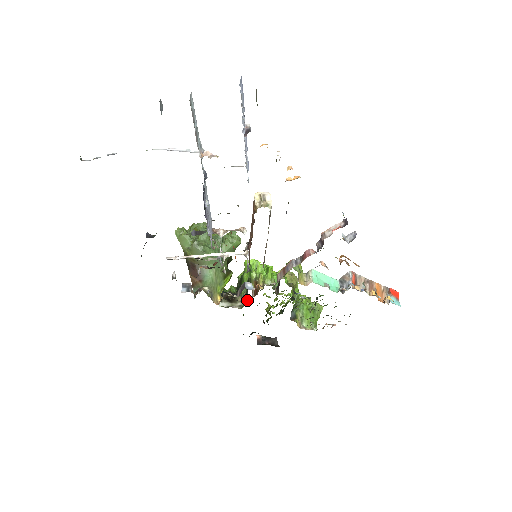
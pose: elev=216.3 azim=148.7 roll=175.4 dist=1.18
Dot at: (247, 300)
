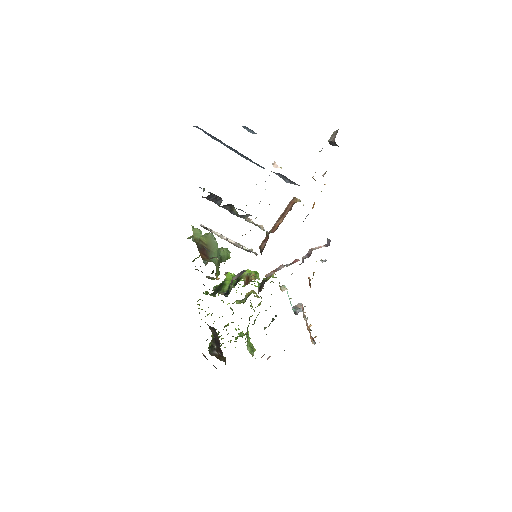
Dot at: (209, 313)
